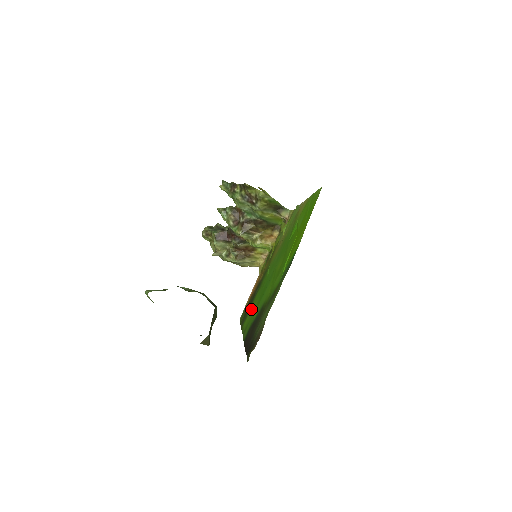
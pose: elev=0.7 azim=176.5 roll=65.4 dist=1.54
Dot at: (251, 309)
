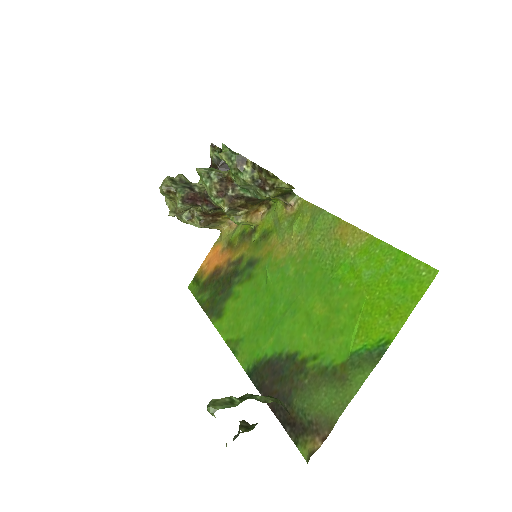
Dot at: (234, 310)
